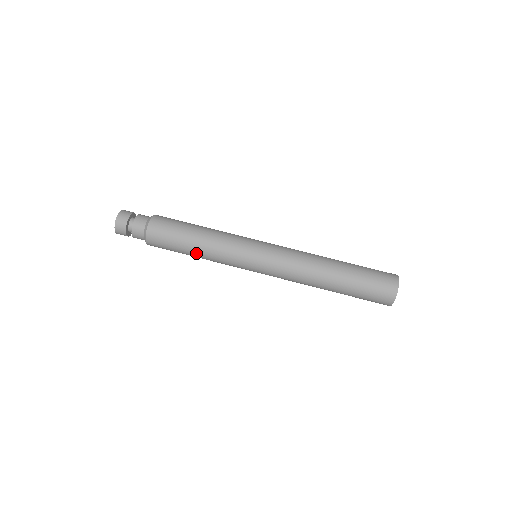
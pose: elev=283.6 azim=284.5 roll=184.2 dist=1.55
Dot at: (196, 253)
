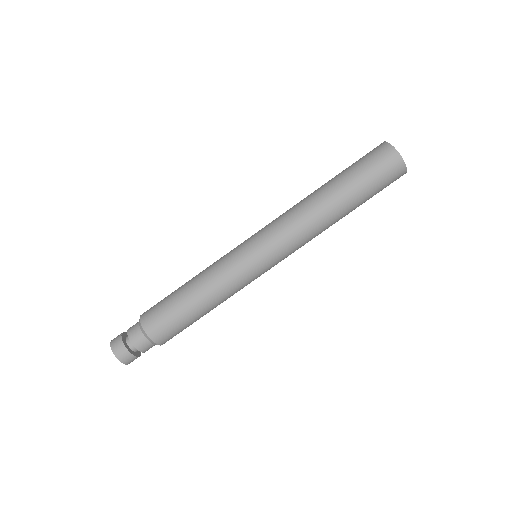
Dot at: occluded
